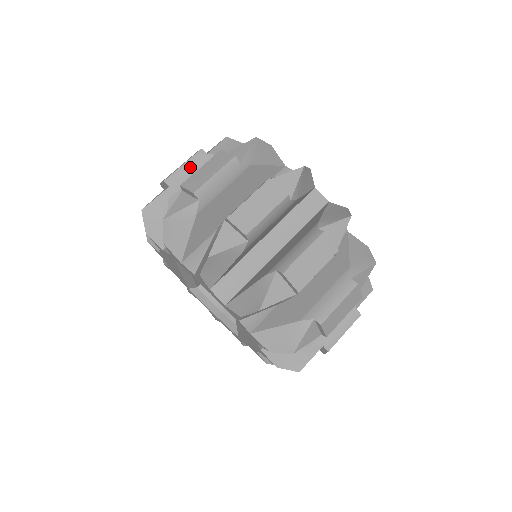
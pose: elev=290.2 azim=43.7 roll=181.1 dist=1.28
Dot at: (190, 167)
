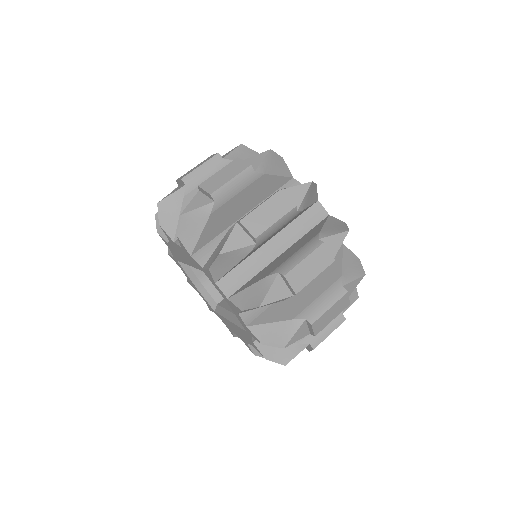
Dot at: (237, 183)
